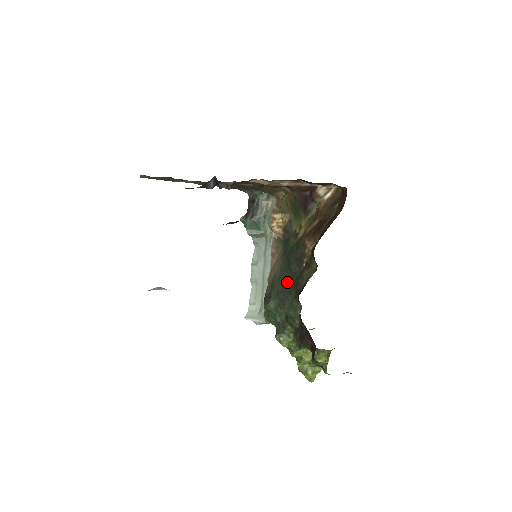
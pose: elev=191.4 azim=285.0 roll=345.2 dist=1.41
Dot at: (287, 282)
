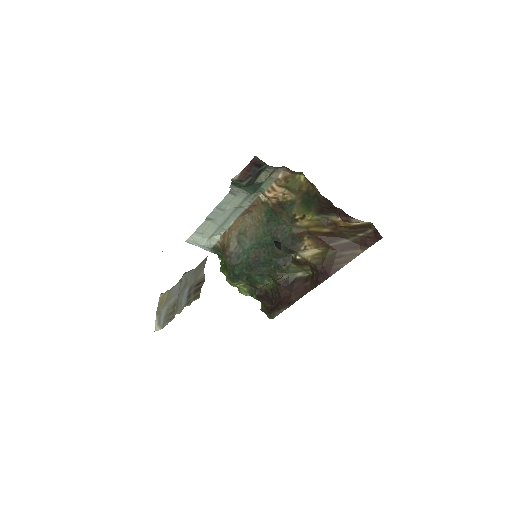
Dot at: (263, 254)
